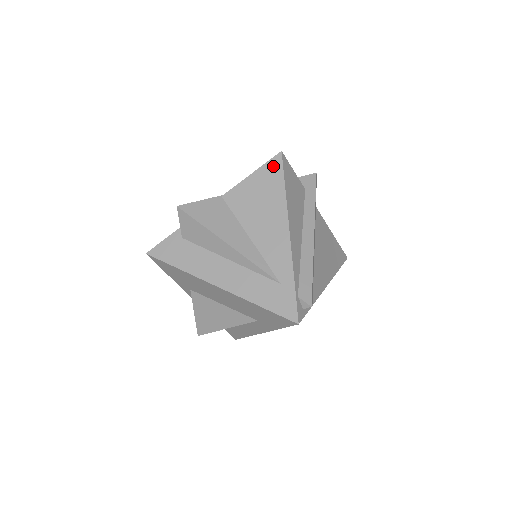
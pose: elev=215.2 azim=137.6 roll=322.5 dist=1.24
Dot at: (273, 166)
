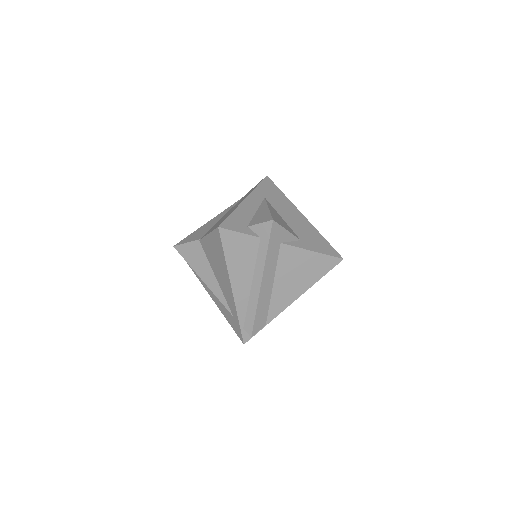
Dot at: (216, 236)
